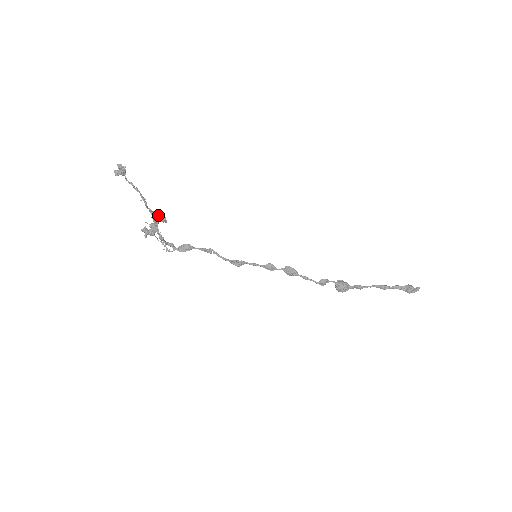
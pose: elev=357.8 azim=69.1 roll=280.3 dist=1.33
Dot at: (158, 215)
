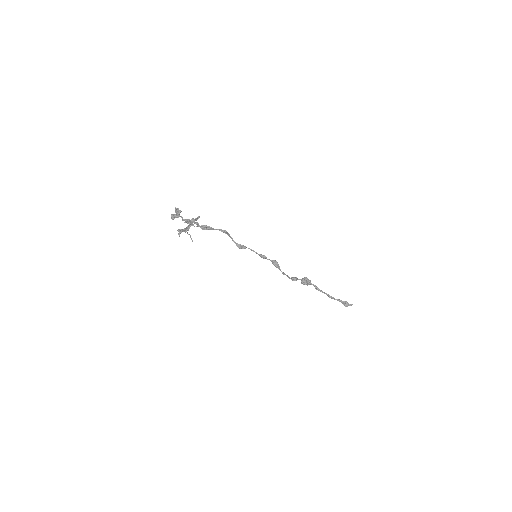
Dot at: (194, 221)
